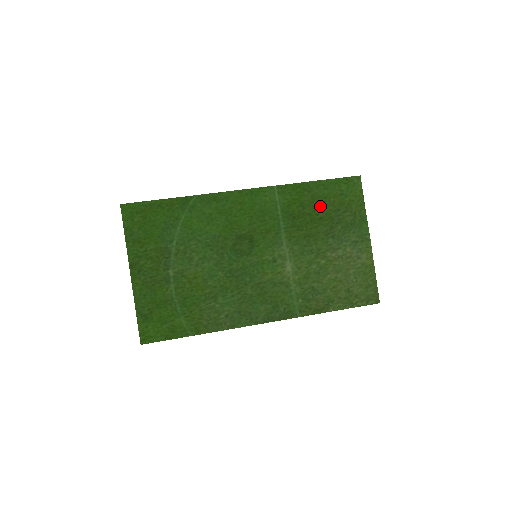
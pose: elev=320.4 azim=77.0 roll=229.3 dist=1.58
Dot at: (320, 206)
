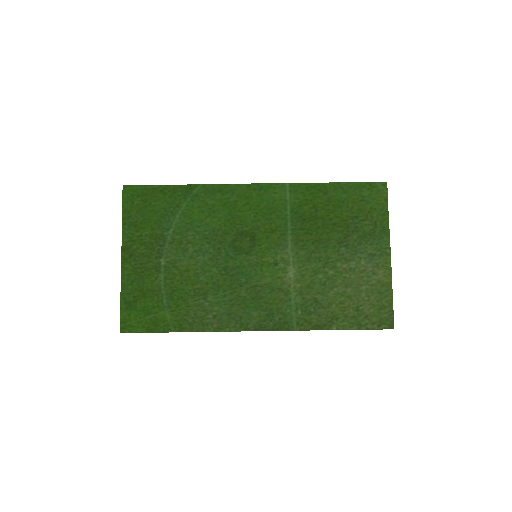
Dot at: (335, 210)
